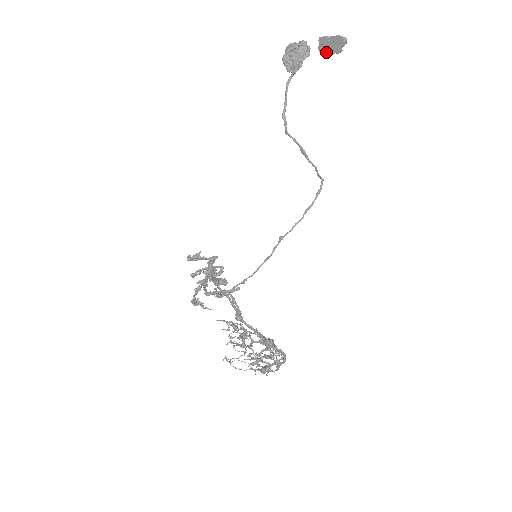
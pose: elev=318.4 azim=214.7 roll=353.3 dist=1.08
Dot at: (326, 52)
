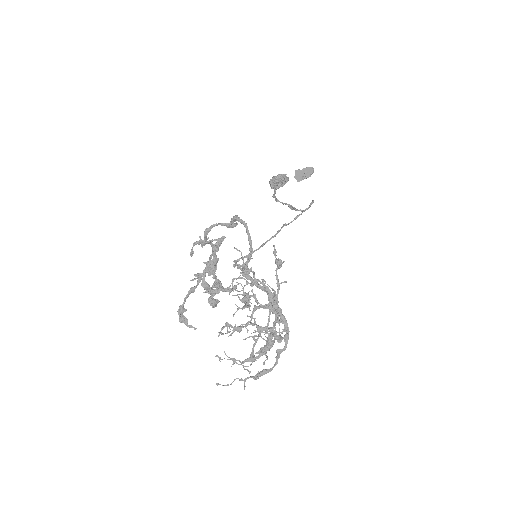
Dot at: (300, 178)
